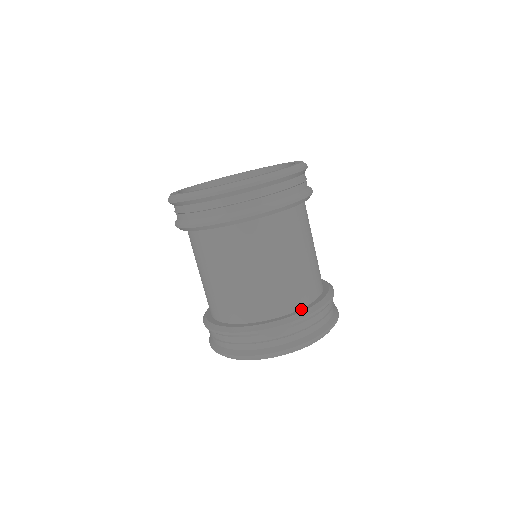
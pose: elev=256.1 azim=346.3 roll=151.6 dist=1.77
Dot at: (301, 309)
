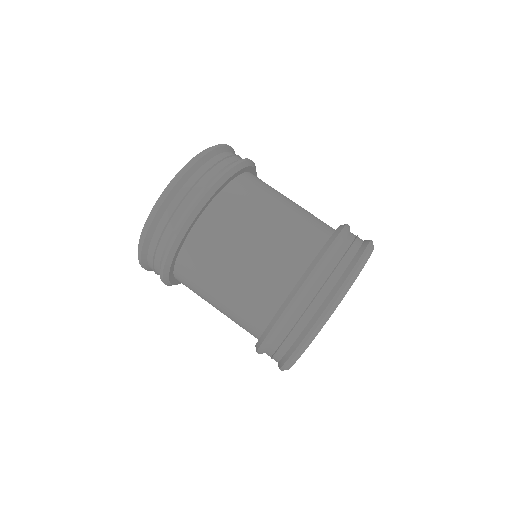
Dot at: (331, 235)
